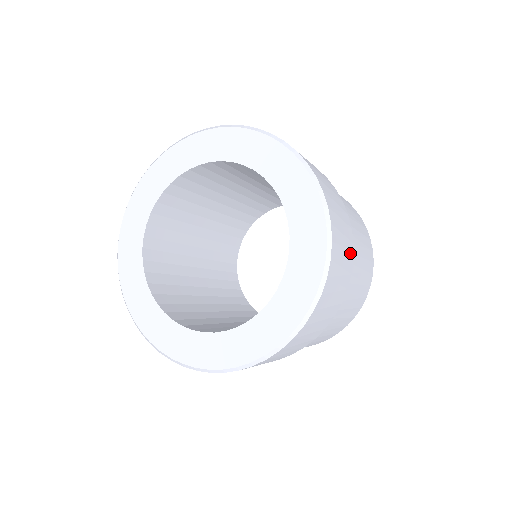
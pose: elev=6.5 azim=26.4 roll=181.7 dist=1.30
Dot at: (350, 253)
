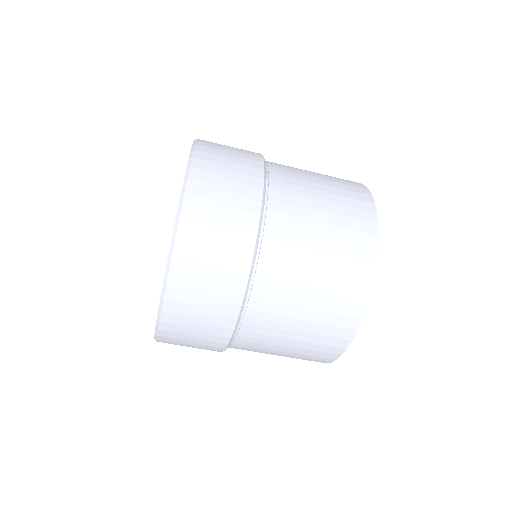
Dot at: (236, 271)
